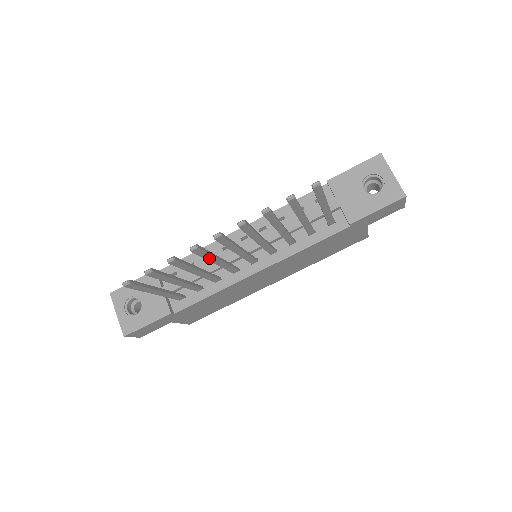
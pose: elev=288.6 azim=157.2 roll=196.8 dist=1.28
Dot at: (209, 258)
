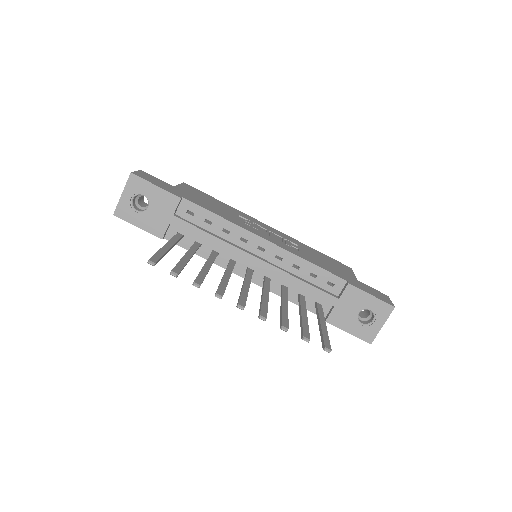
Dot at: occluded
